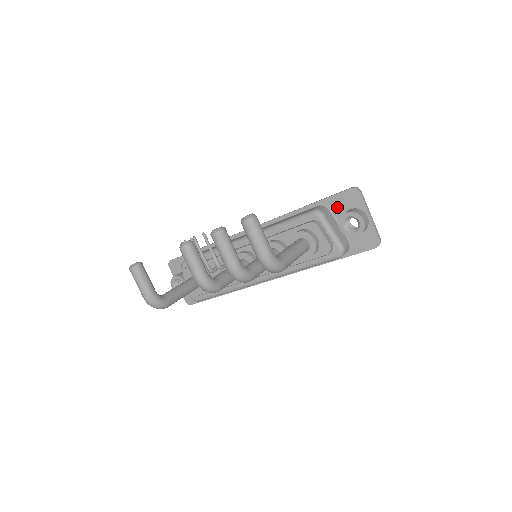
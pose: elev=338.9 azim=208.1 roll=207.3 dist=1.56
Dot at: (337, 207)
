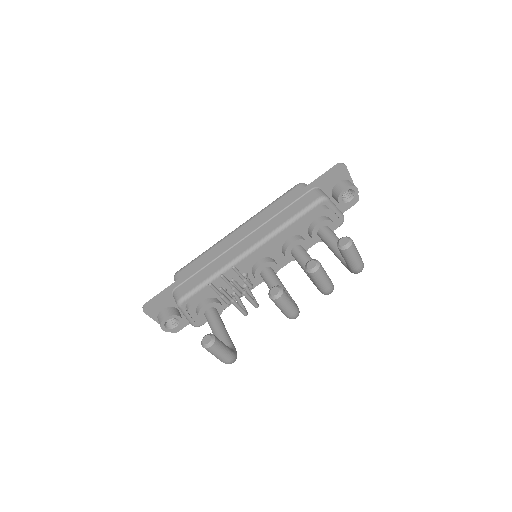
Dot at: (327, 185)
